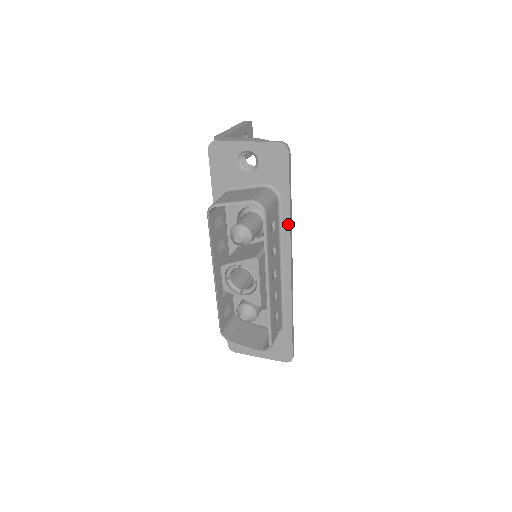
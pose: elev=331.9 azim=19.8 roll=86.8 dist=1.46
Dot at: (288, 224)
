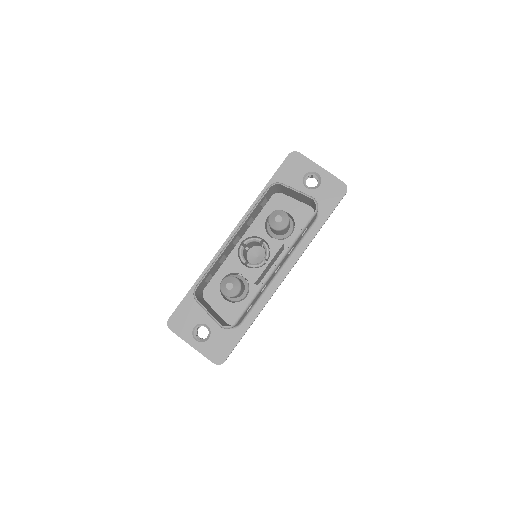
Dot at: (309, 242)
